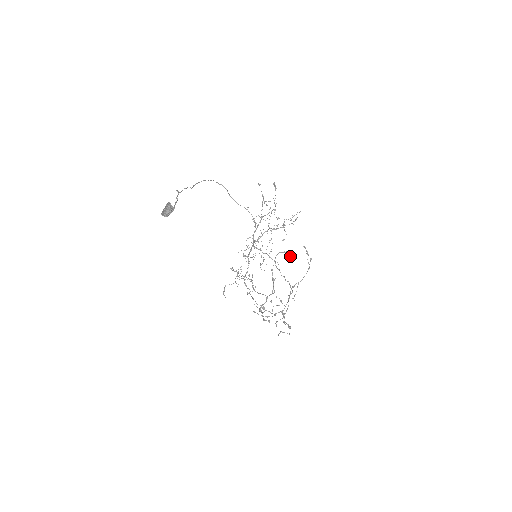
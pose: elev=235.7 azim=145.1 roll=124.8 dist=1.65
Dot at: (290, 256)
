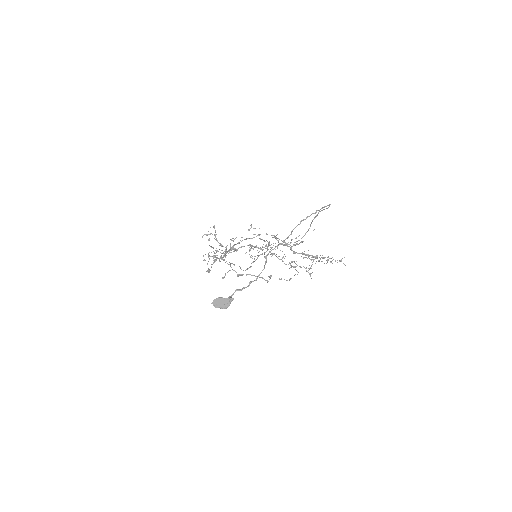
Dot at: occluded
